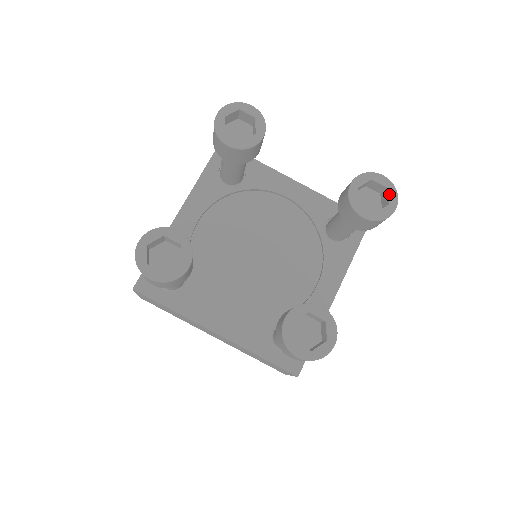
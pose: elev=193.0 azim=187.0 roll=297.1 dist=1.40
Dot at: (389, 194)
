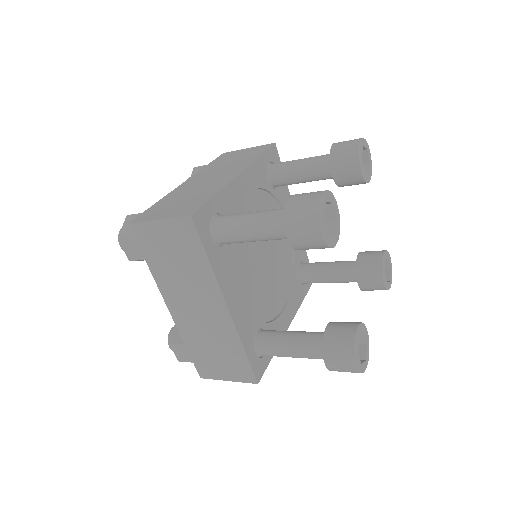
Dot at: (391, 275)
